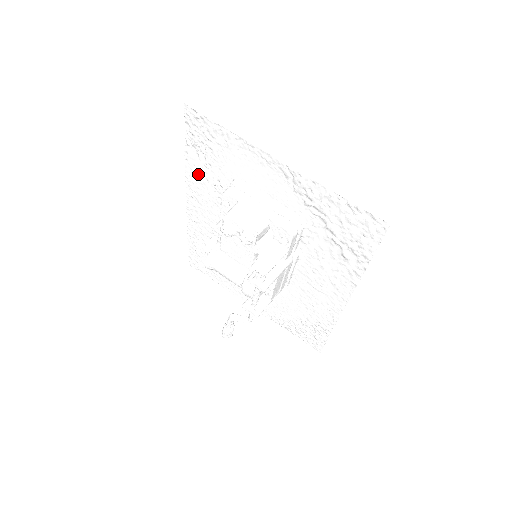
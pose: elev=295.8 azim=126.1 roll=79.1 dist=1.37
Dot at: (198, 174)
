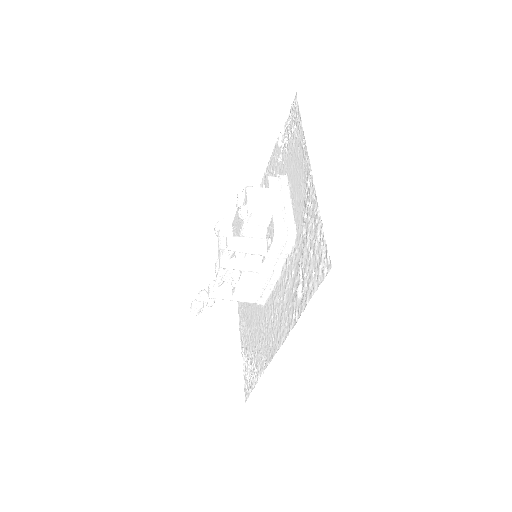
Dot at: (274, 163)
